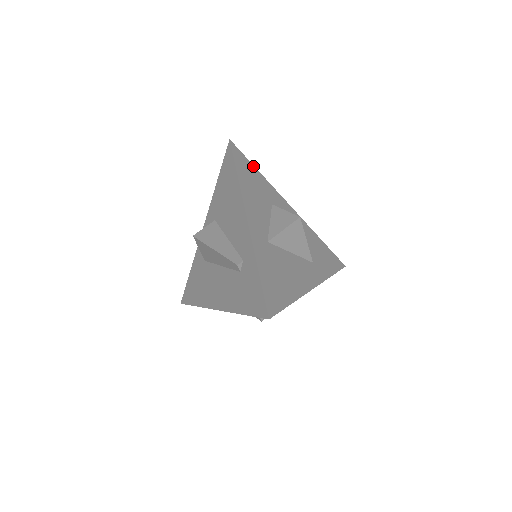
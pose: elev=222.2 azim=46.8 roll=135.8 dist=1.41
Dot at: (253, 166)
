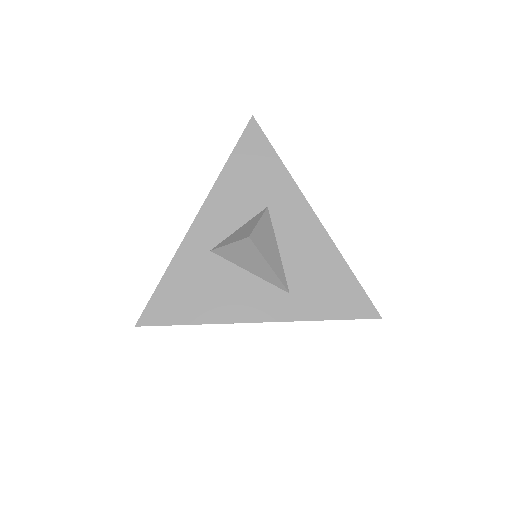
Dot at: (274, 152)
